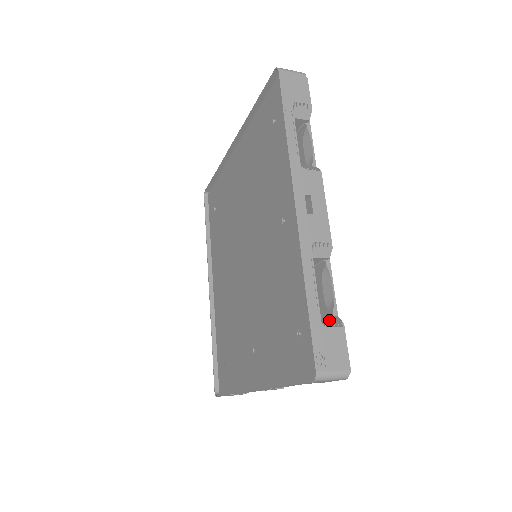
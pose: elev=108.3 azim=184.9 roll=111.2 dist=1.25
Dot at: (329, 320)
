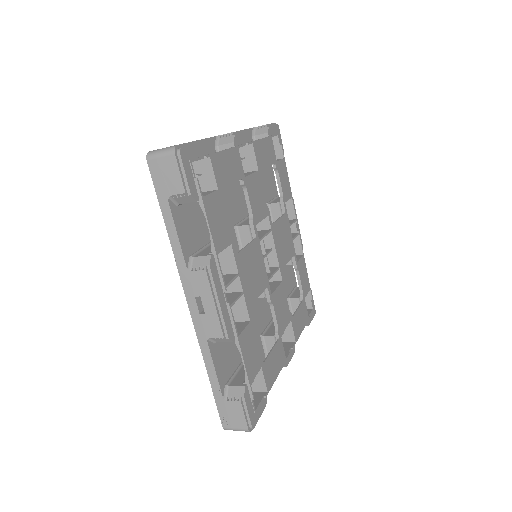
Dot at: (234, 392)
